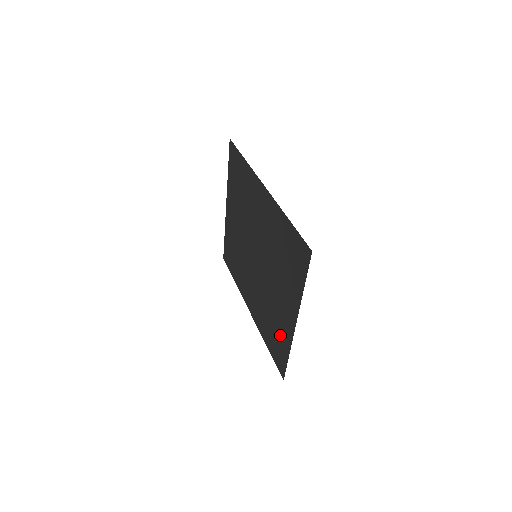
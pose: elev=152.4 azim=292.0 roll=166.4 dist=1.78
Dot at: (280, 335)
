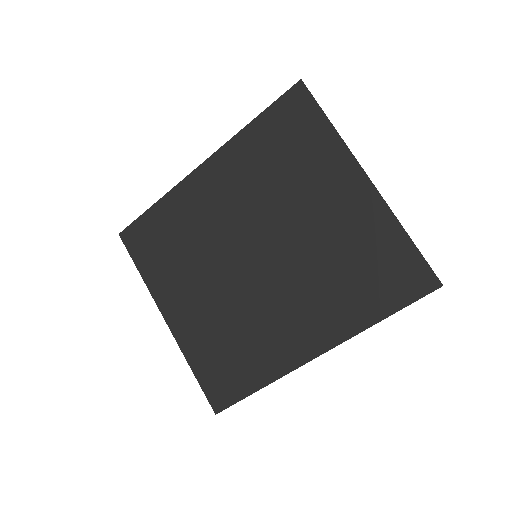
Dot at: (373, 245)
